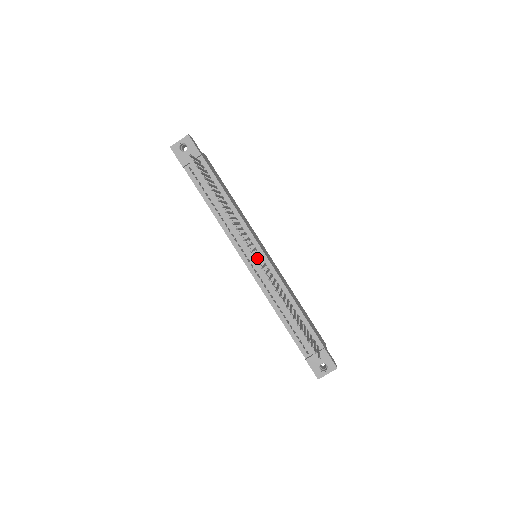
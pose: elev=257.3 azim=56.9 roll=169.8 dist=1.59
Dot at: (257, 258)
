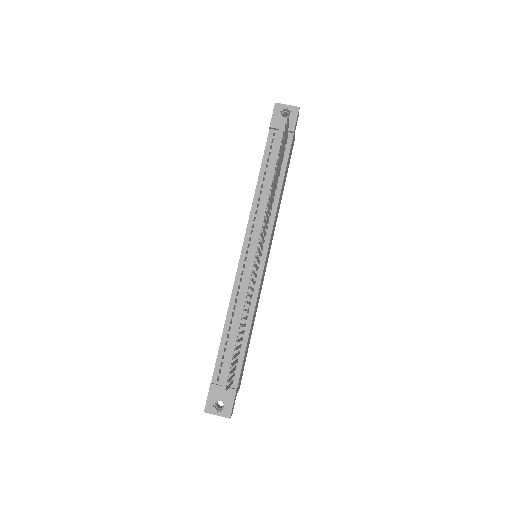
Dot at: occluded
